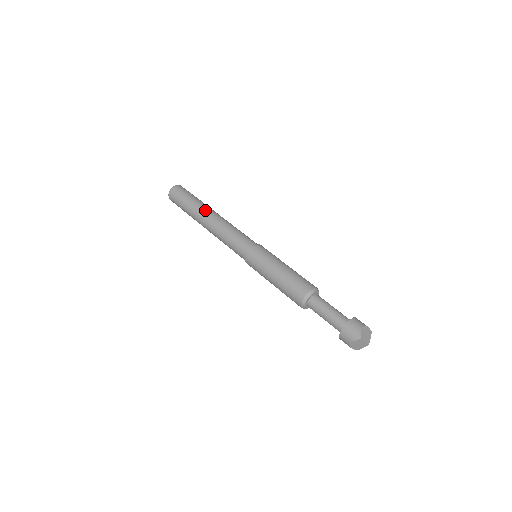
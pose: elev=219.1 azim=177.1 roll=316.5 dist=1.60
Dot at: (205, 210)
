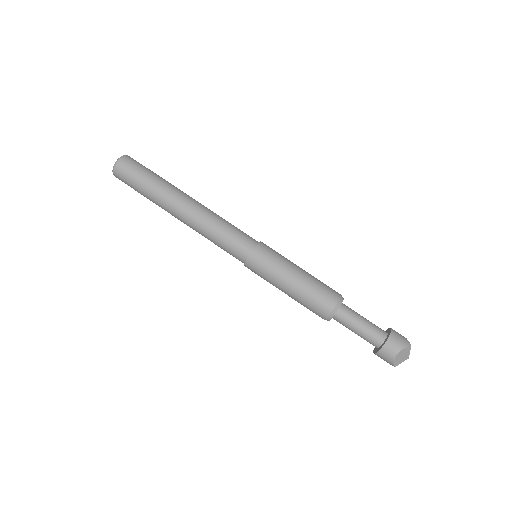
Dot at: (182, 191)
